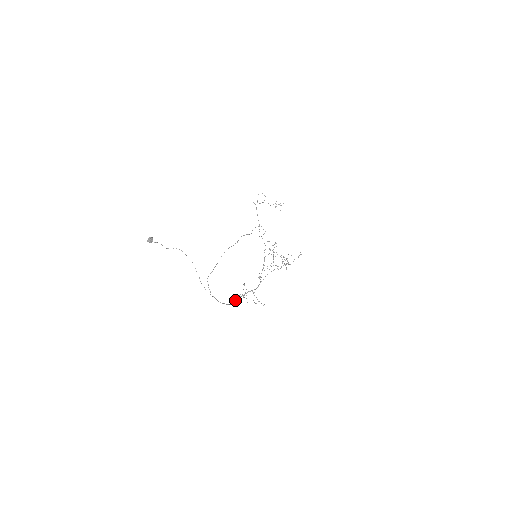
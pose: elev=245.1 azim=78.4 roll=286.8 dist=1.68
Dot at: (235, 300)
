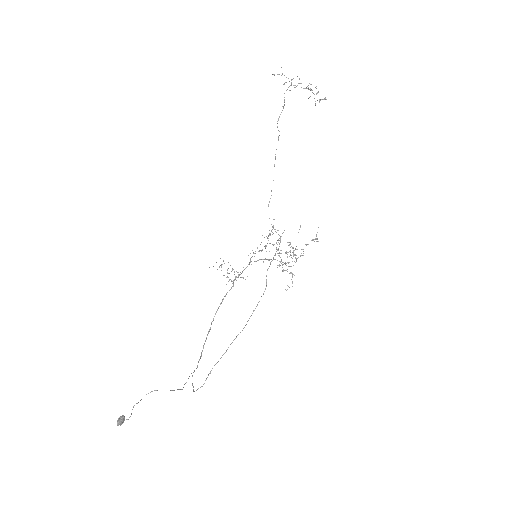
Dot at: occluded
